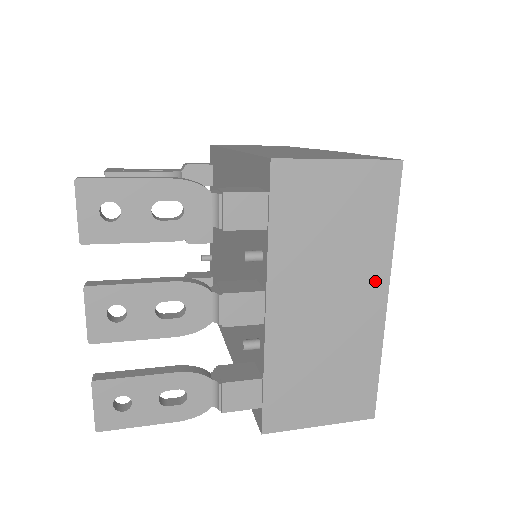
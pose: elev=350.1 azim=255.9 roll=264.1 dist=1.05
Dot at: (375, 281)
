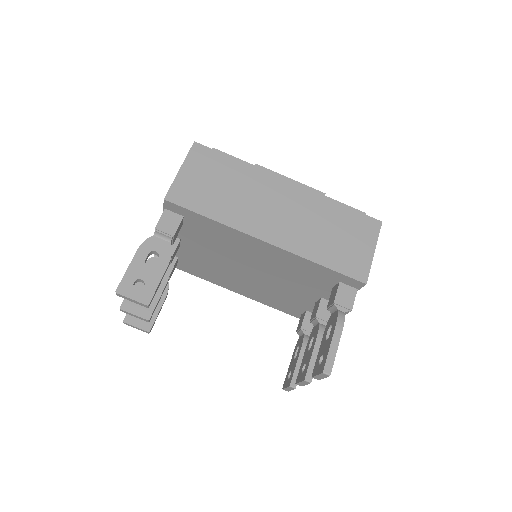
Dot at: occluded
